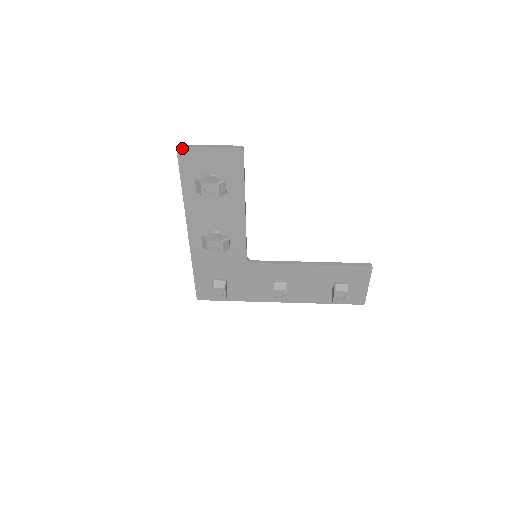
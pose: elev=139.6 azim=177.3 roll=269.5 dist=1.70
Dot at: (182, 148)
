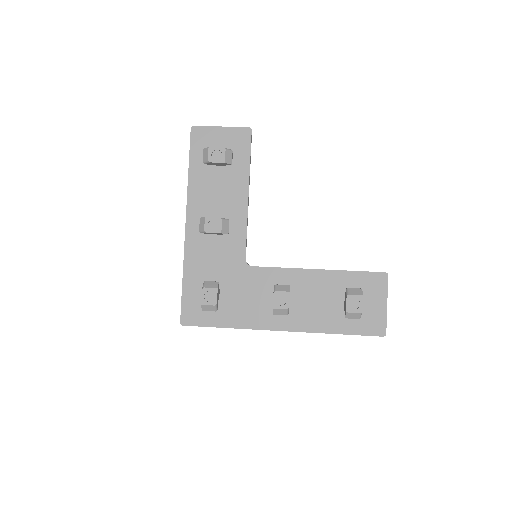
Dot at: (196, 127)
